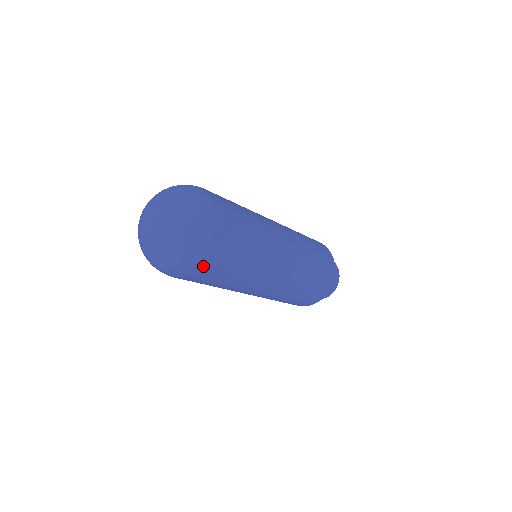
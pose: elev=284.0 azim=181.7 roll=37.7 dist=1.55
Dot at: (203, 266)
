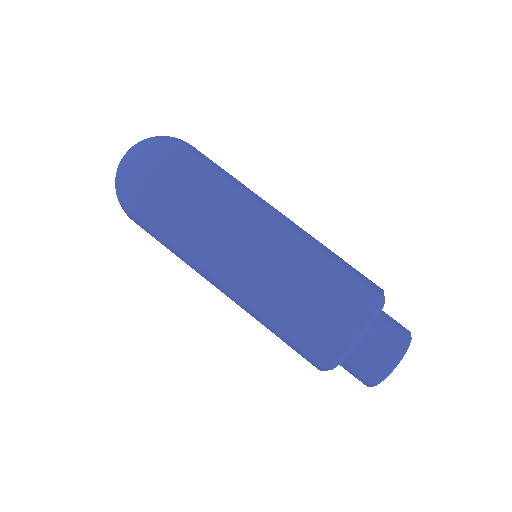
Dot at: (138, 190)
